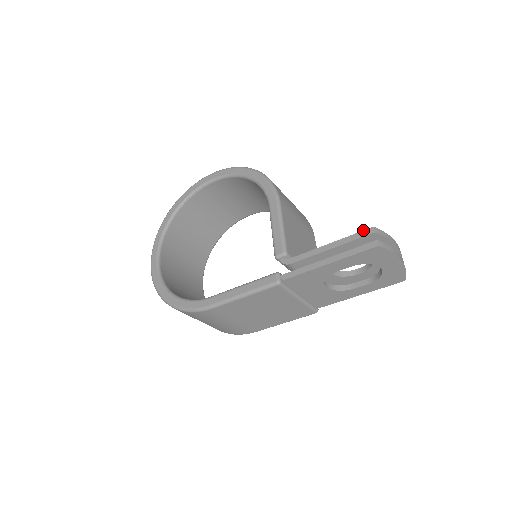
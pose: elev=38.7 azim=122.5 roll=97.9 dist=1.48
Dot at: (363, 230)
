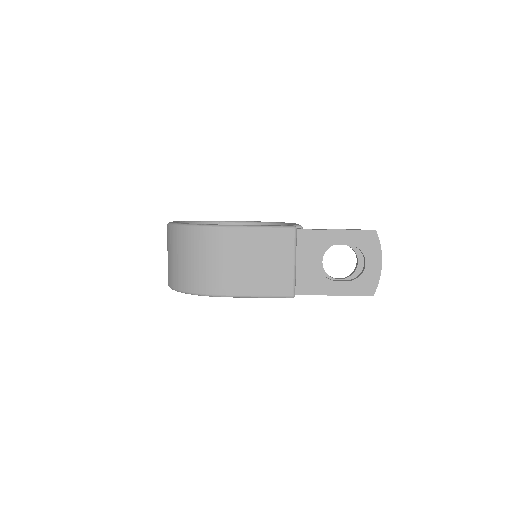
Dot at: occluded
